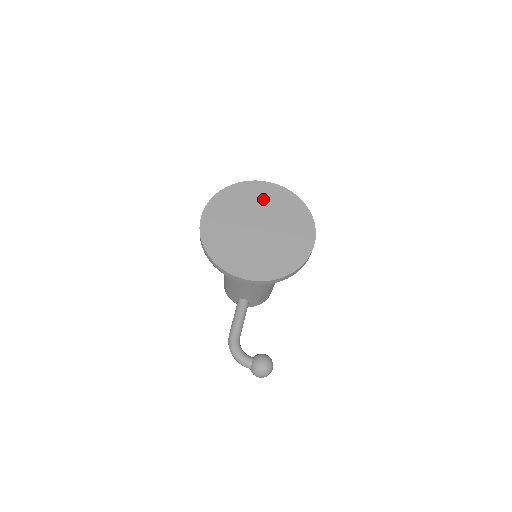
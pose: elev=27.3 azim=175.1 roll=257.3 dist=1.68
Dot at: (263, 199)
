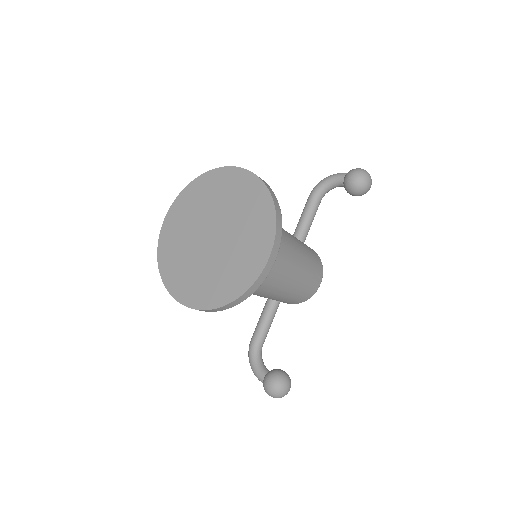
Dot at: (226, 194)
